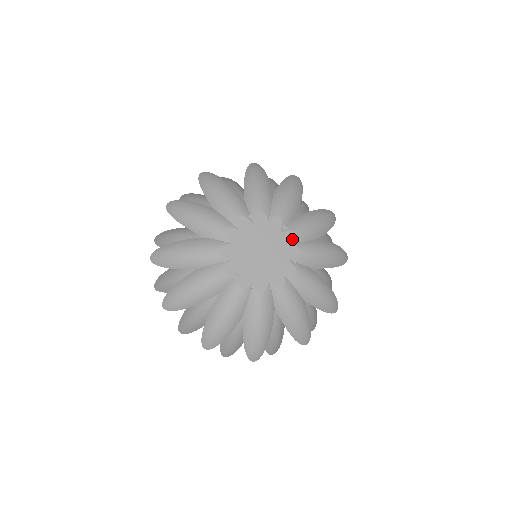
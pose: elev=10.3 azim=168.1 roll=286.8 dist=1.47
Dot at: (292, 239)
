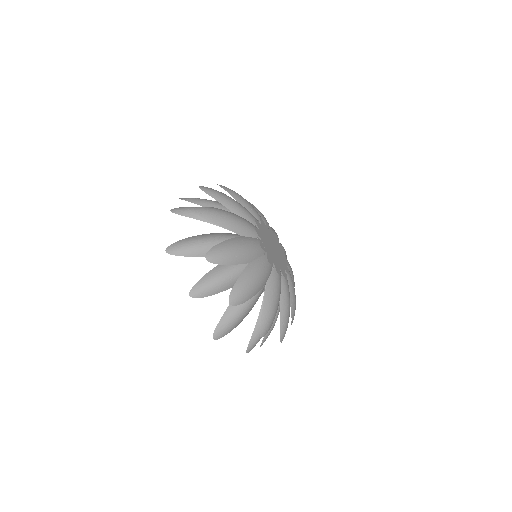
Dot at: (278, 239)
